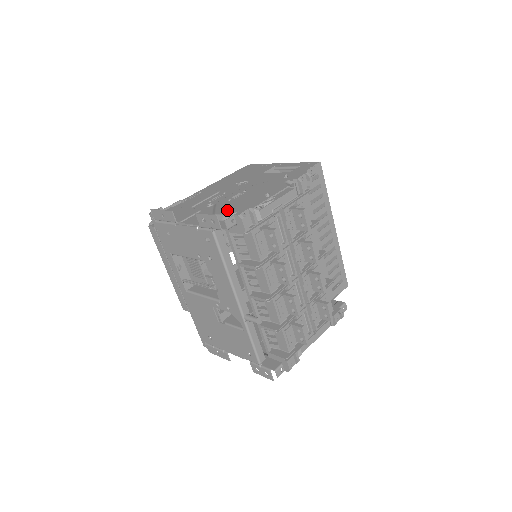
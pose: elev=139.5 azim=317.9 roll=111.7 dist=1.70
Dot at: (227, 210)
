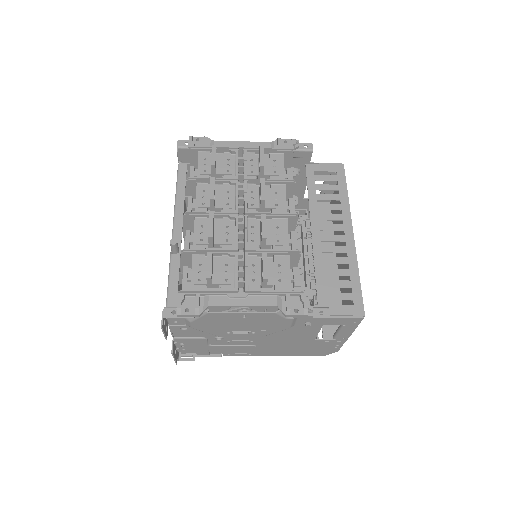
Dot at: occluded
